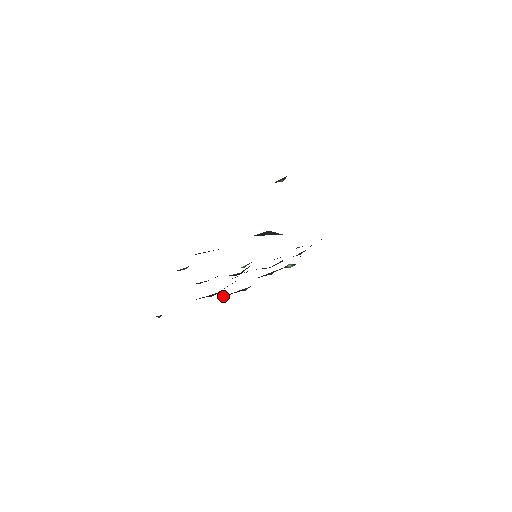
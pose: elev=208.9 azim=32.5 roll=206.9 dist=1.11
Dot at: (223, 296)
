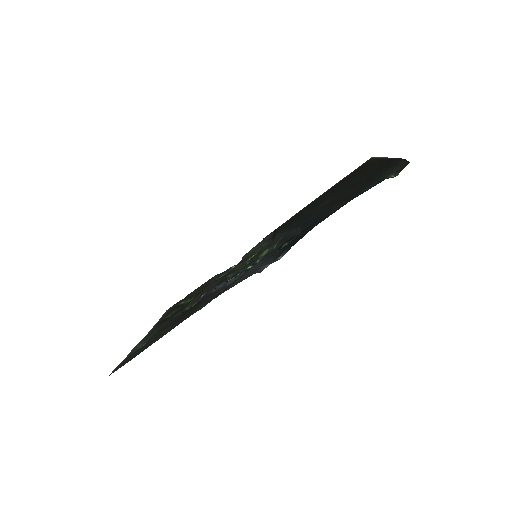
Dot at: (169, 314)
